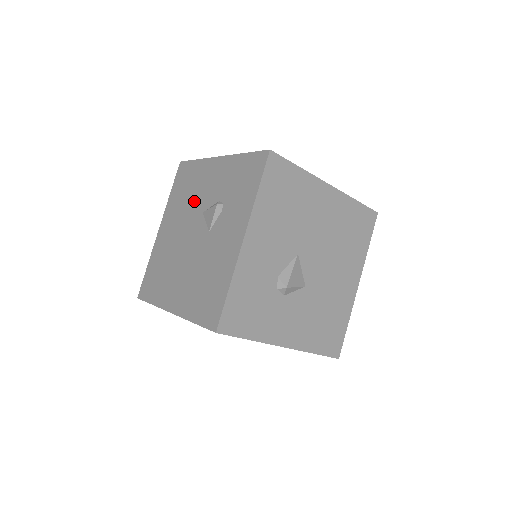
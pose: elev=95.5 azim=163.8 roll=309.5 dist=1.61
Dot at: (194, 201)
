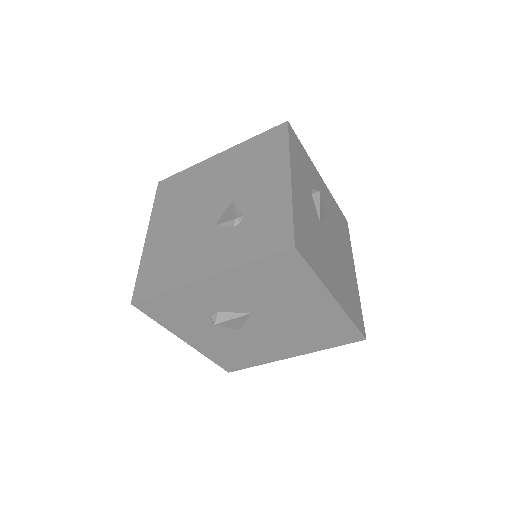
Dot at: (244, 180)
